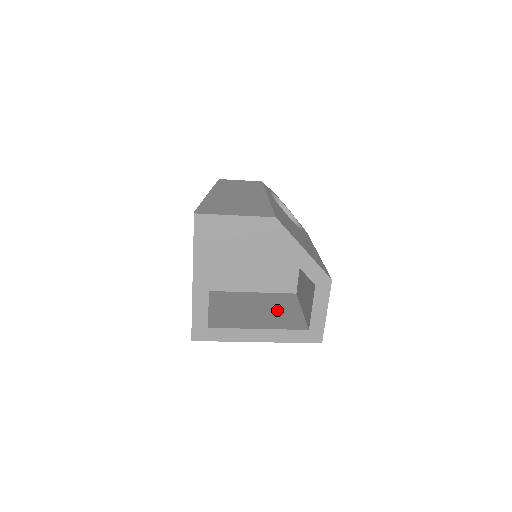
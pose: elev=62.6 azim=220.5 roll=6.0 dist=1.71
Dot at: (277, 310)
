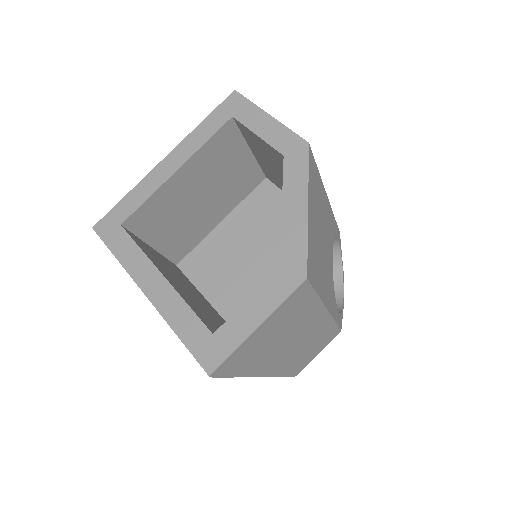
Dot at: (211, 315)
